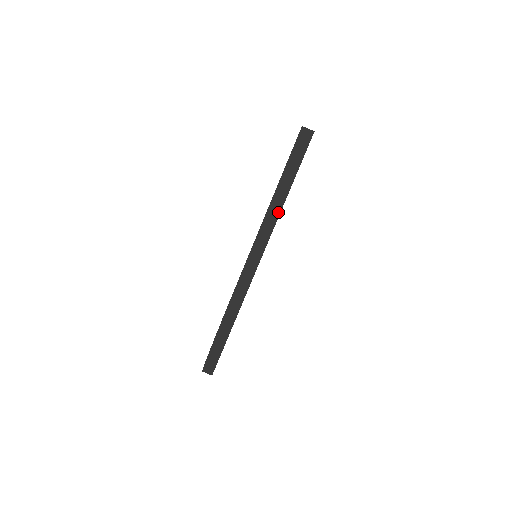
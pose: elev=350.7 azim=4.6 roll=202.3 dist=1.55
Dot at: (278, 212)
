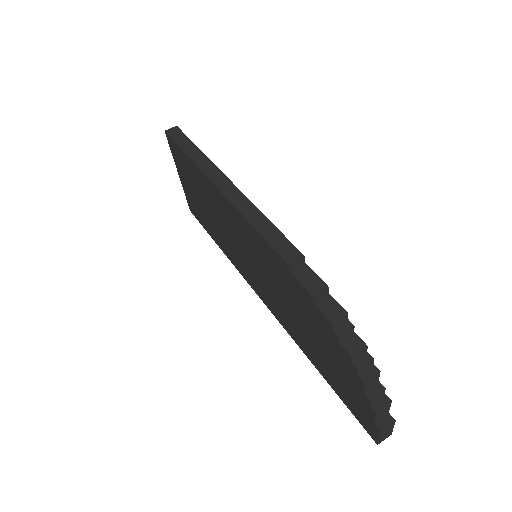
Dot at: (215, 169)
